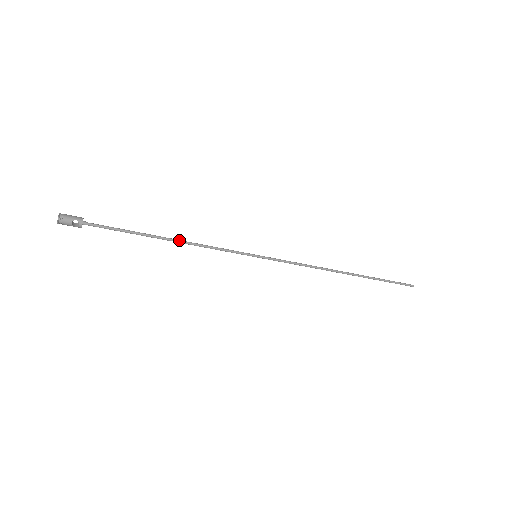
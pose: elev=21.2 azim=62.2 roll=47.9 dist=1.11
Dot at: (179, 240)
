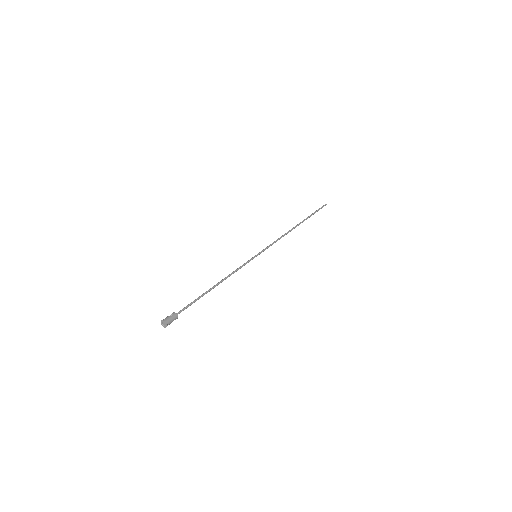
Dot at: (221, 282)
